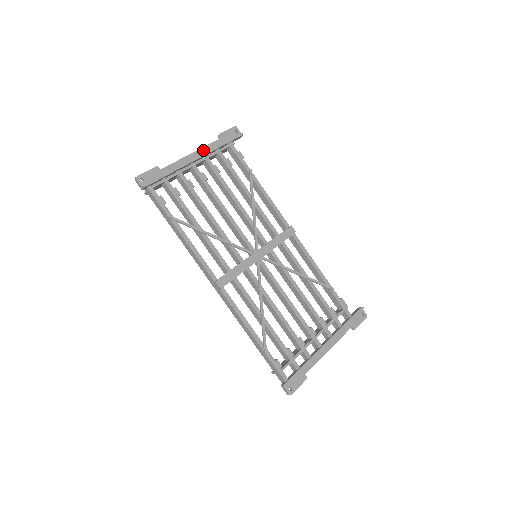
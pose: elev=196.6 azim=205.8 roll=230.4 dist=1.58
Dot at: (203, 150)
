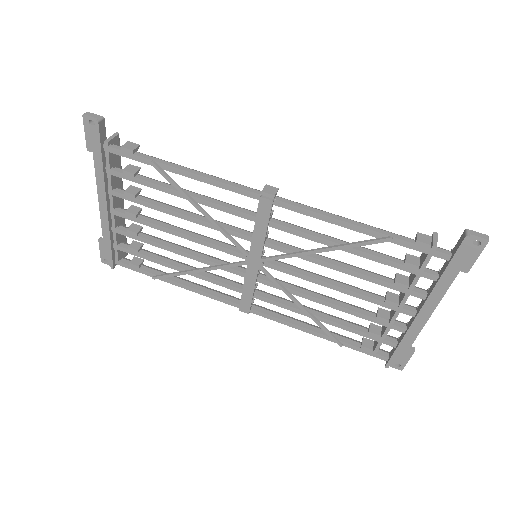
Dot at: (100, 186)
